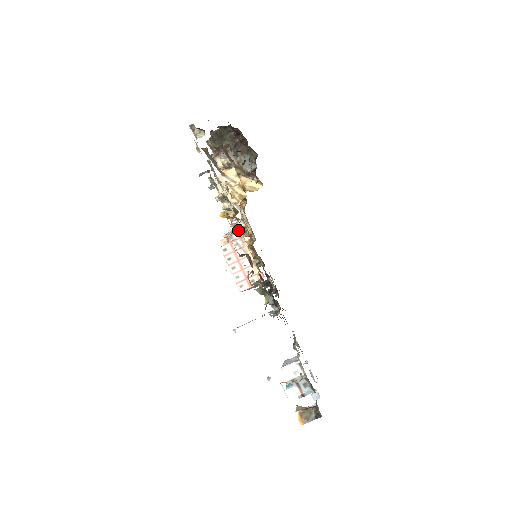
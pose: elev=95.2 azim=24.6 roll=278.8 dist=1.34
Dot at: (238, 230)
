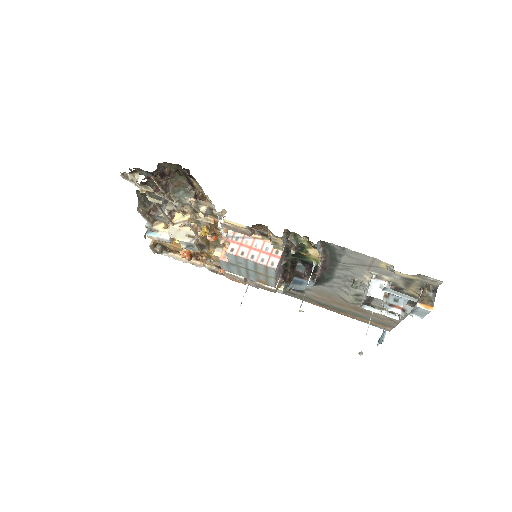
Dot at: occluded
